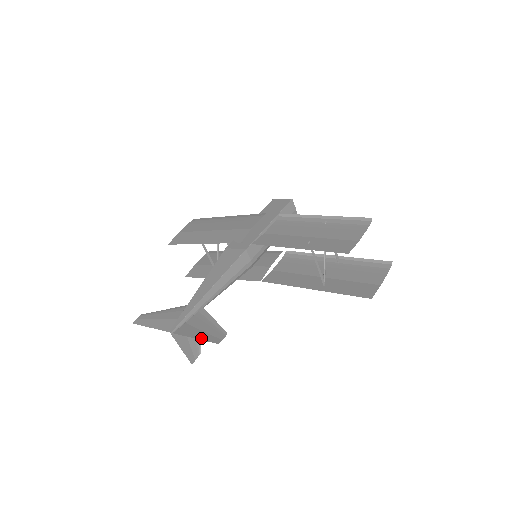
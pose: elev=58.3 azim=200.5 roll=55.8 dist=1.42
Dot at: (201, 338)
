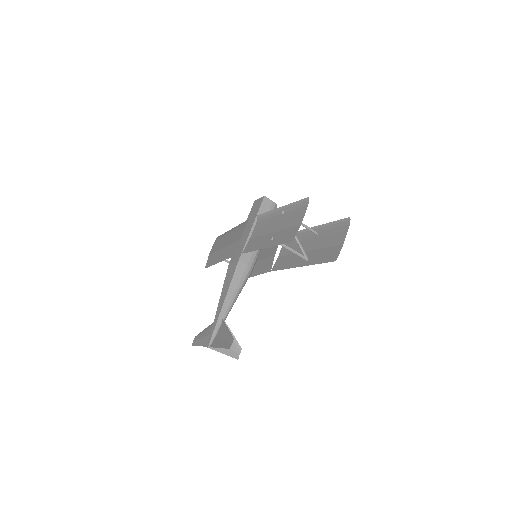
Dot at: (222, 347)
